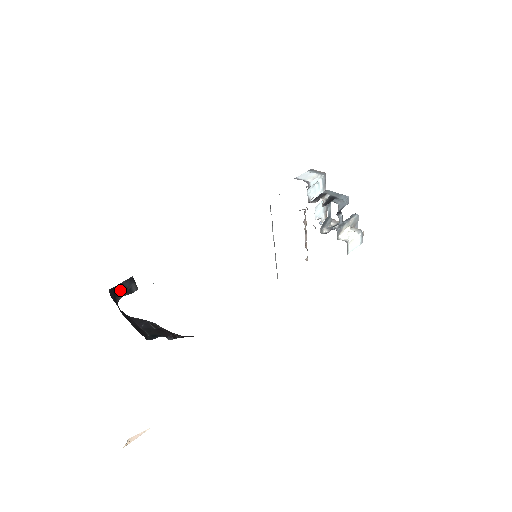
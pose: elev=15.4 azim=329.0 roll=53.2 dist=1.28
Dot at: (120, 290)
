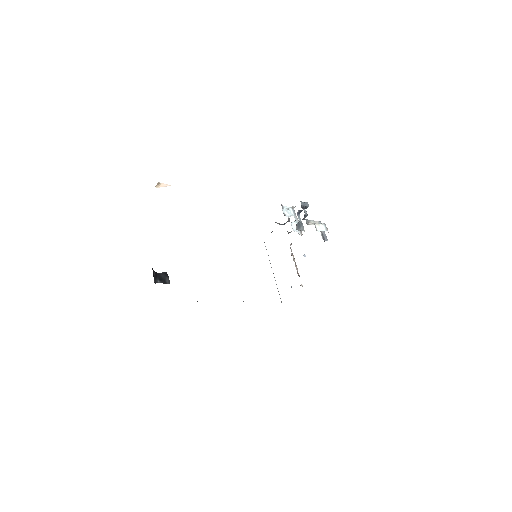
Dot at: (157, 278)
